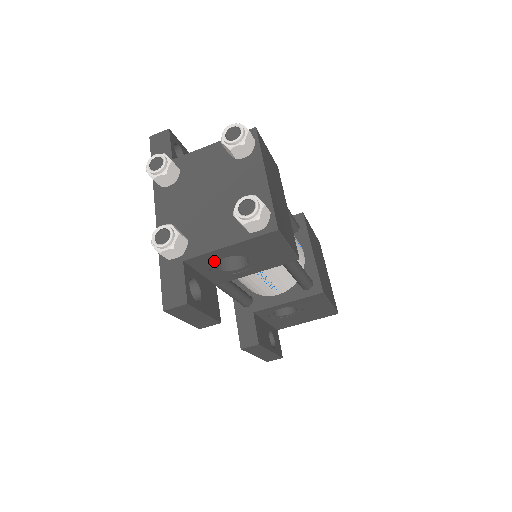
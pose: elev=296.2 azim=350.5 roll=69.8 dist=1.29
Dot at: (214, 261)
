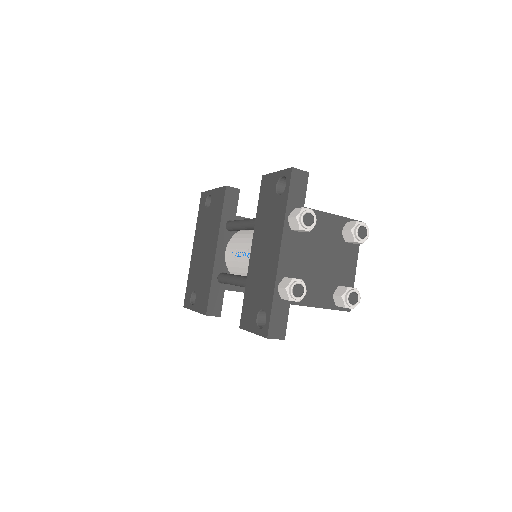
Dot at: occluded
